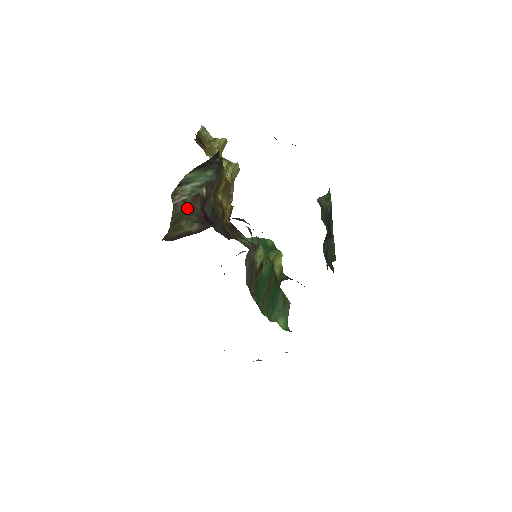
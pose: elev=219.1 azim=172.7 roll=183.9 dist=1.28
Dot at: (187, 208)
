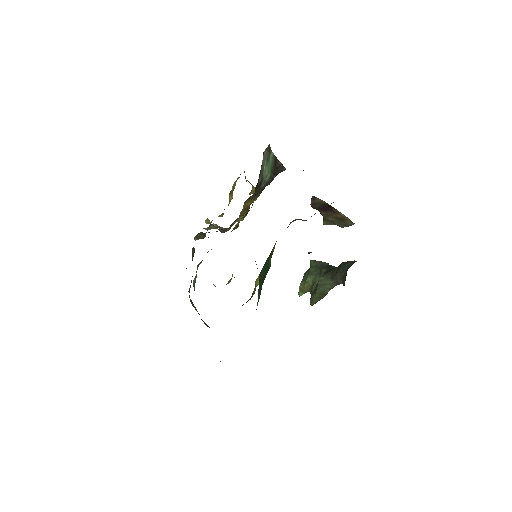
Dot at: occluded
